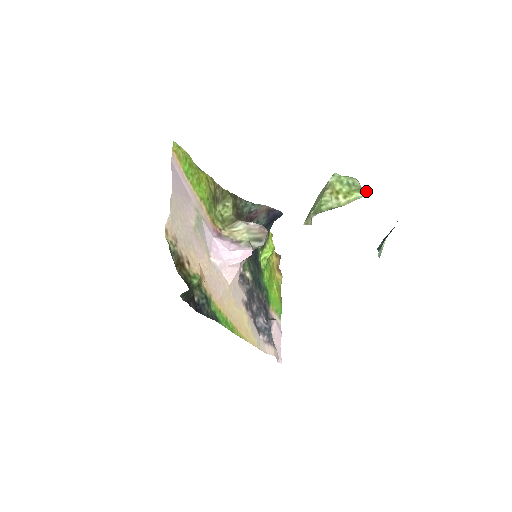
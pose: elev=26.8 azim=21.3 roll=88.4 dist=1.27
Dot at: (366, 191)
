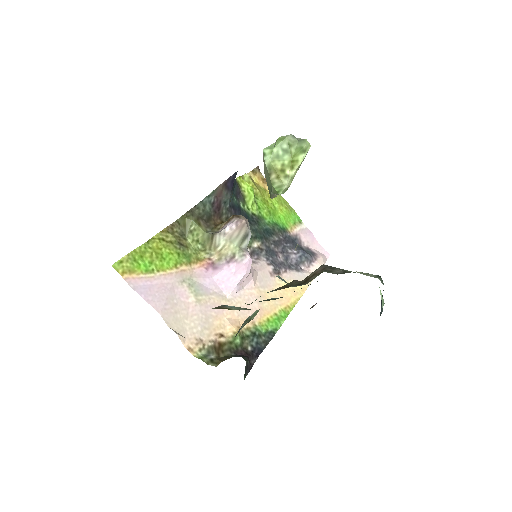
Dot at: (307, 145)
